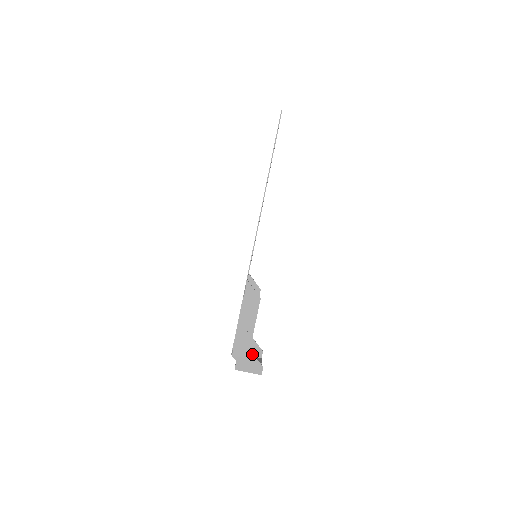
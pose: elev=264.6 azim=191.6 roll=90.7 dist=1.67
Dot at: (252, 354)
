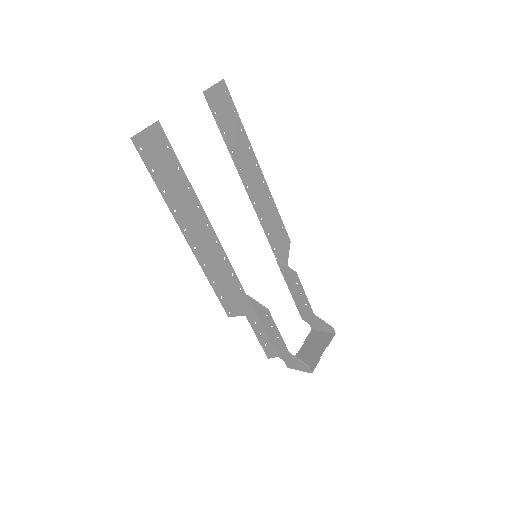
Dot at: (293, 356)
